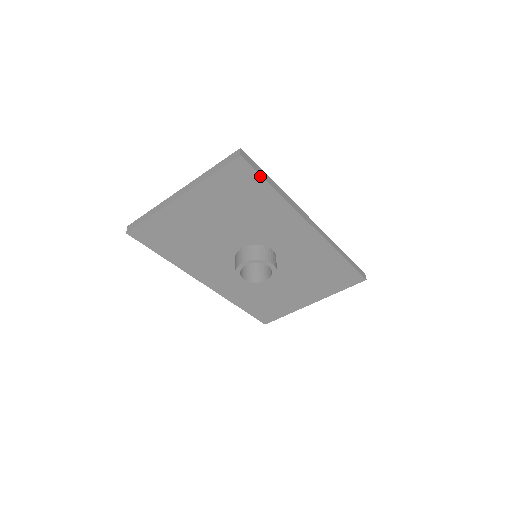
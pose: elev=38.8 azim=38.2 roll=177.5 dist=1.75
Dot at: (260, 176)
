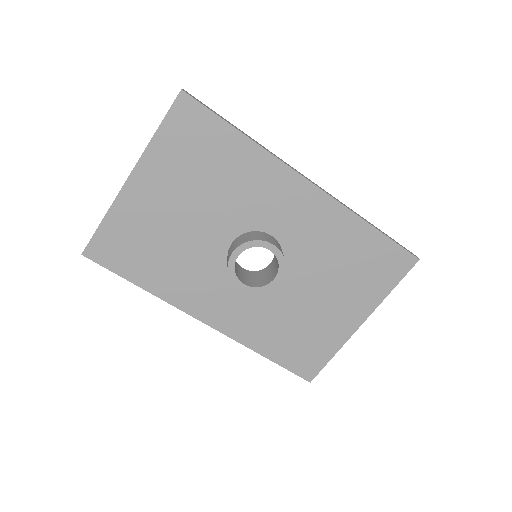
Dot at: (215, 115)
